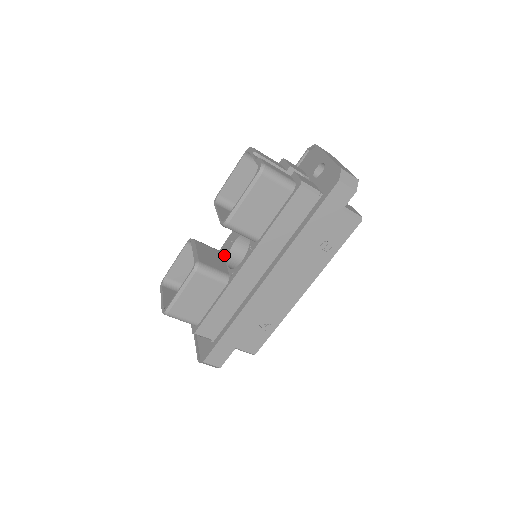
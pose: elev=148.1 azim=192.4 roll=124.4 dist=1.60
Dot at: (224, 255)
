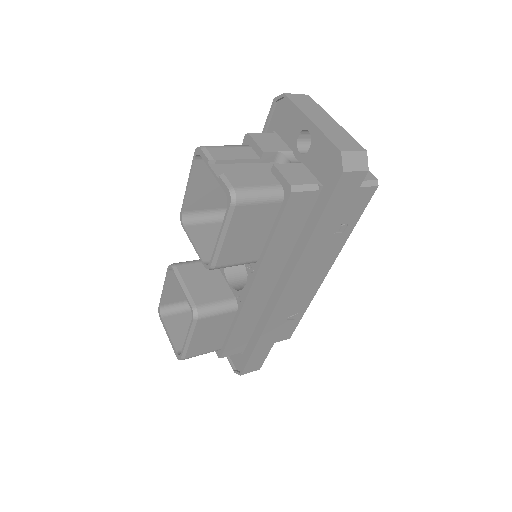
Dot at: occluded
